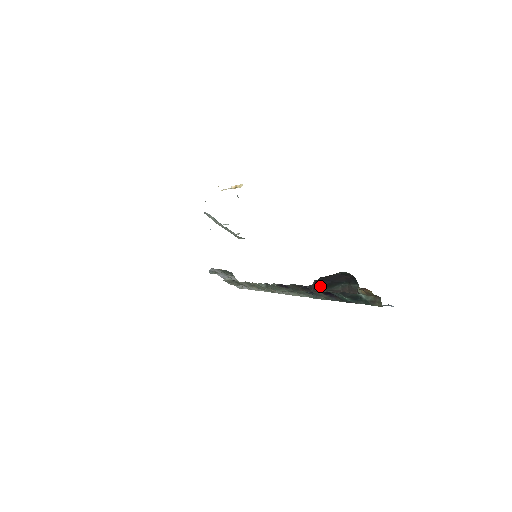
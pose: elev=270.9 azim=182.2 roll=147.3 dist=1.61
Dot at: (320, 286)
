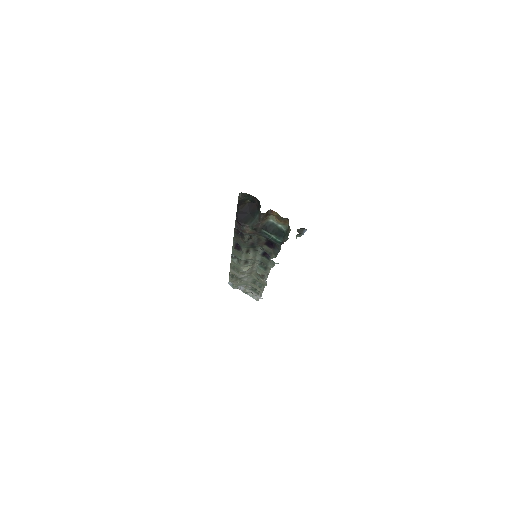
Dot at: (240, 221)
